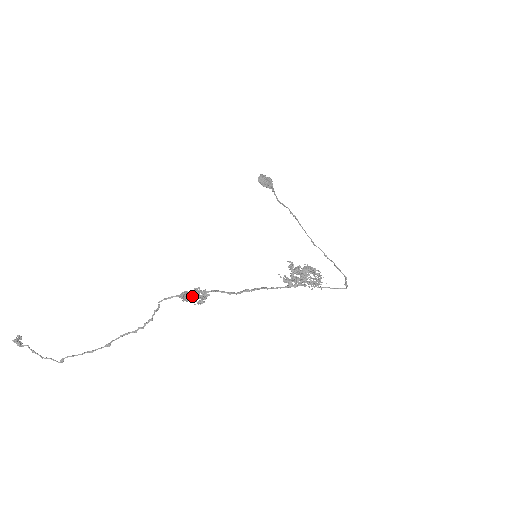
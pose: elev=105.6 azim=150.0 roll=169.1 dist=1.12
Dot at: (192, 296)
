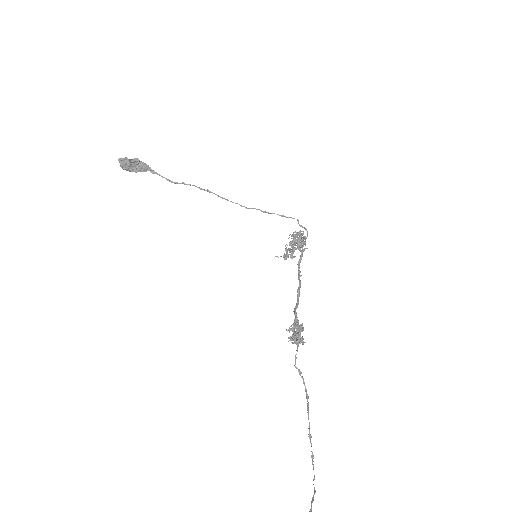
Dot at: (298, 334)
